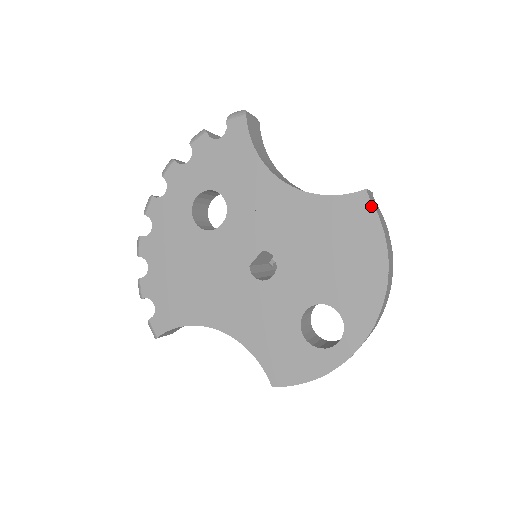
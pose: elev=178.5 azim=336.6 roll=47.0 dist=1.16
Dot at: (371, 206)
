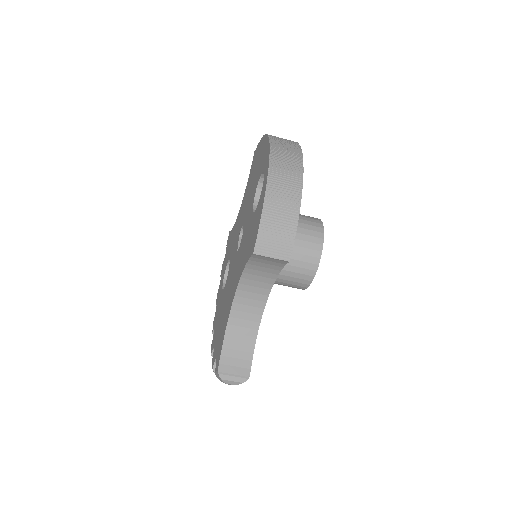
Dot at: (256, 149)
